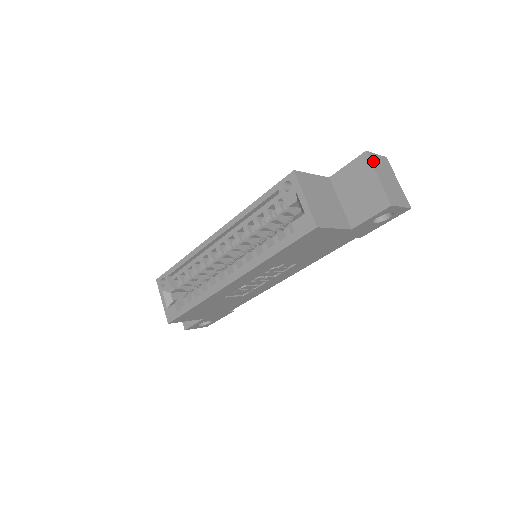
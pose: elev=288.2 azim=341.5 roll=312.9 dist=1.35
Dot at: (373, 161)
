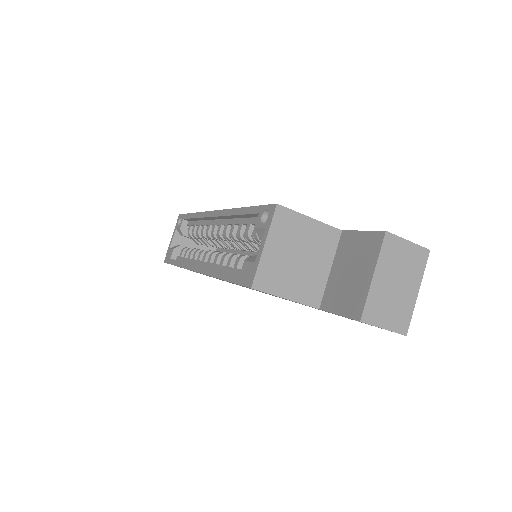
Dot at: (387, 249)
